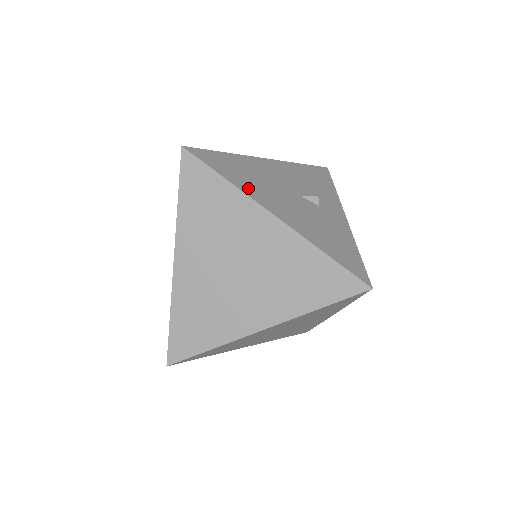
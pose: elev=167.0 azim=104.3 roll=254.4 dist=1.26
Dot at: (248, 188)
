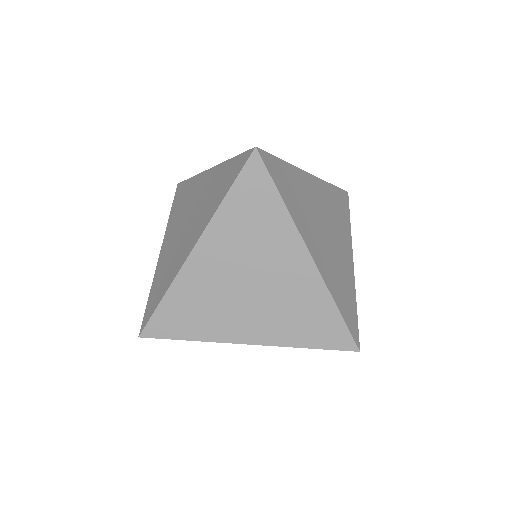
Dot at: occluded
